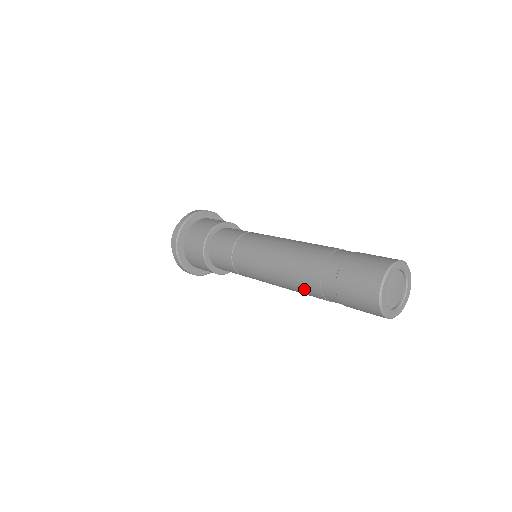
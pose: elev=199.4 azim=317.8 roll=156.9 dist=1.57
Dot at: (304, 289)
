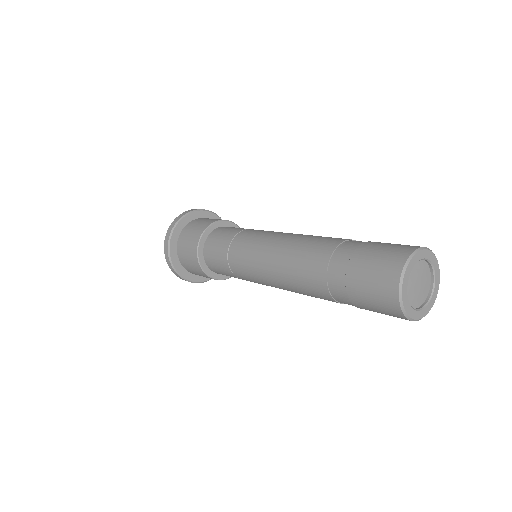
Dot at: (307, 285)
